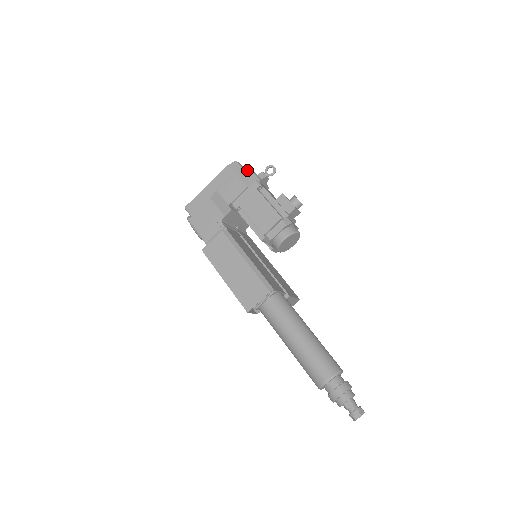
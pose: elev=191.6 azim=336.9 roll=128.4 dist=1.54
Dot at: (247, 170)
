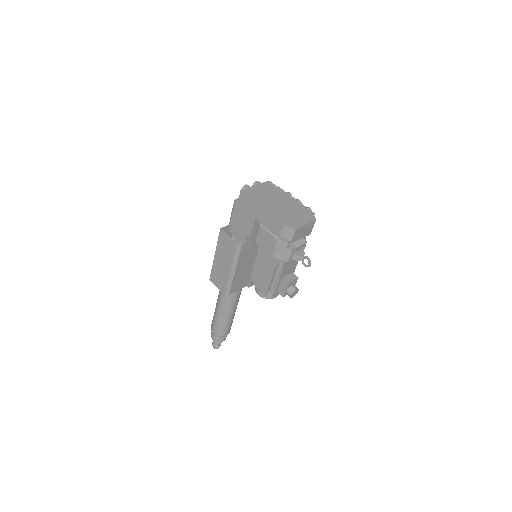
Dot at: (310, 224)
